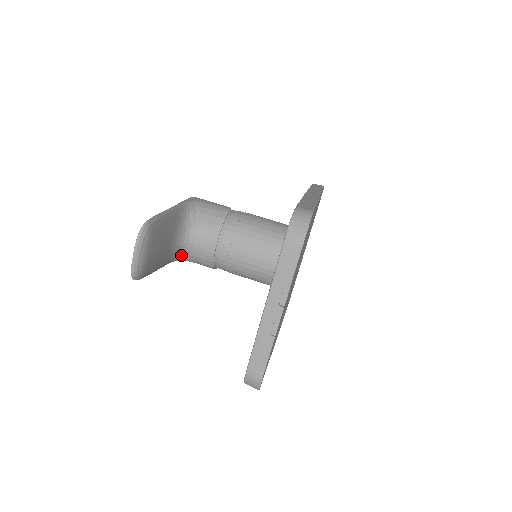
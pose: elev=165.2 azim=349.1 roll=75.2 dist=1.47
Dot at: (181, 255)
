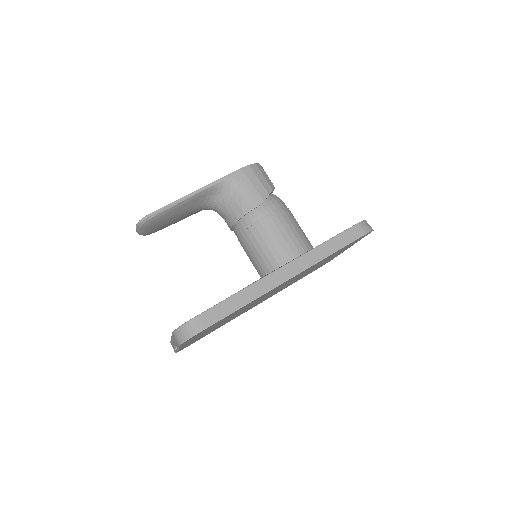
Dot at: occluded
